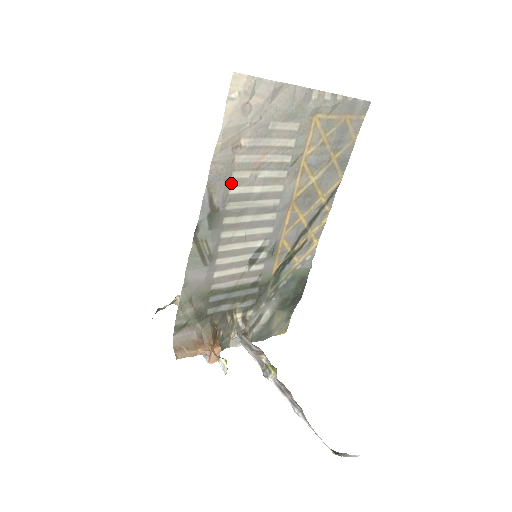
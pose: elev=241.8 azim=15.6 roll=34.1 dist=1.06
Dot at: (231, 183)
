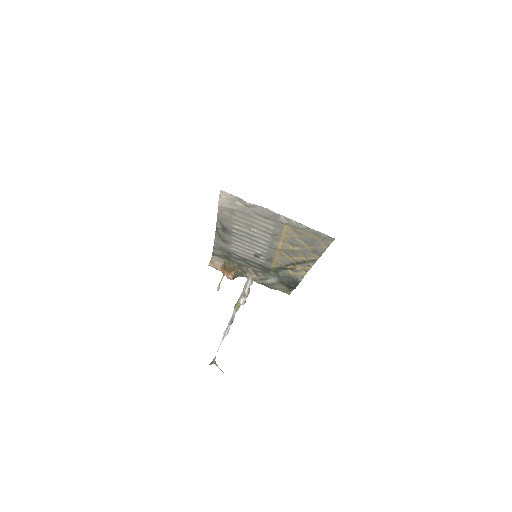
Dot at: (233, 223)
